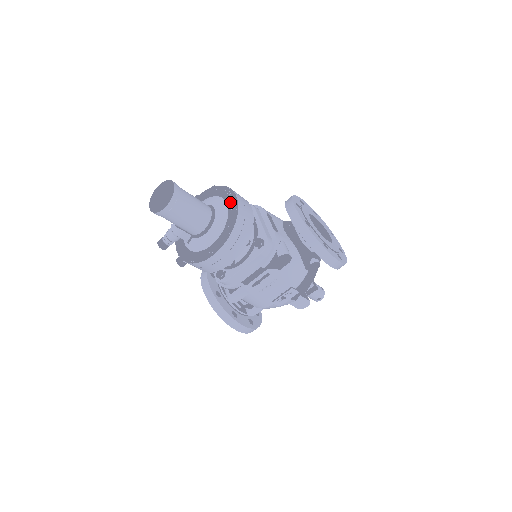
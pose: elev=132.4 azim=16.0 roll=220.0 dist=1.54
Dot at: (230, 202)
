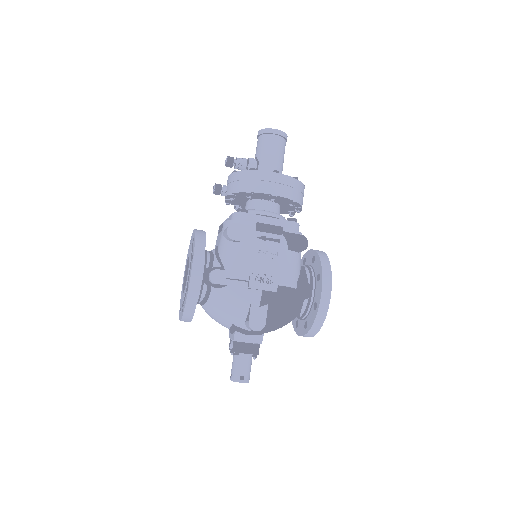
Dot at: occluded
